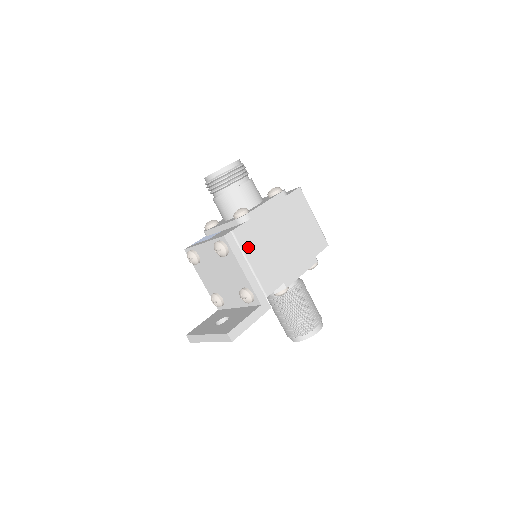
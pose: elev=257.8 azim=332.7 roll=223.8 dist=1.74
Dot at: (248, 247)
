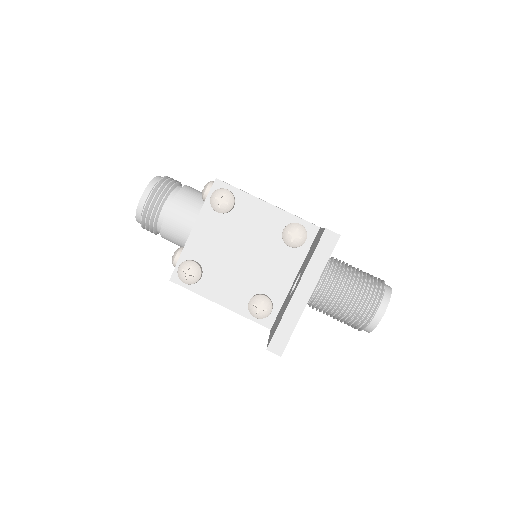
Dot at: occluded
